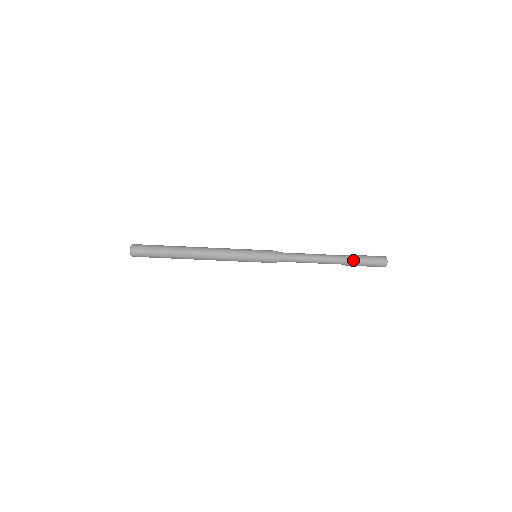
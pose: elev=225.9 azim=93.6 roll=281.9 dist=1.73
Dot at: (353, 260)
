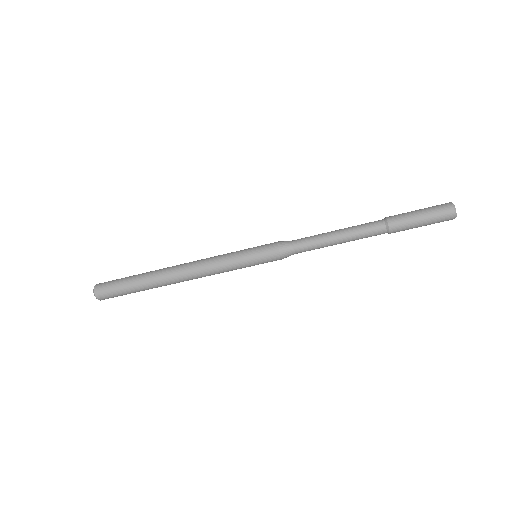
Dot at: (399, 222)
